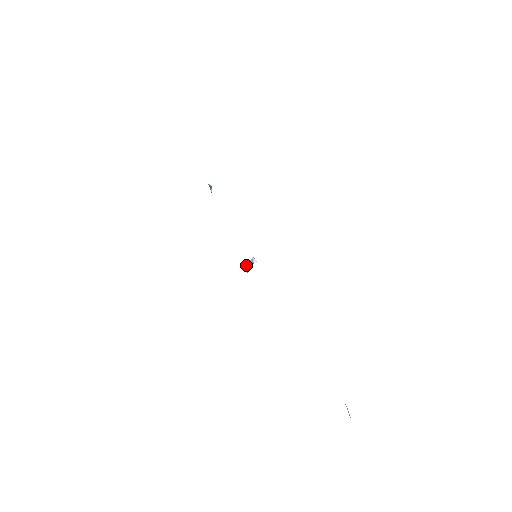
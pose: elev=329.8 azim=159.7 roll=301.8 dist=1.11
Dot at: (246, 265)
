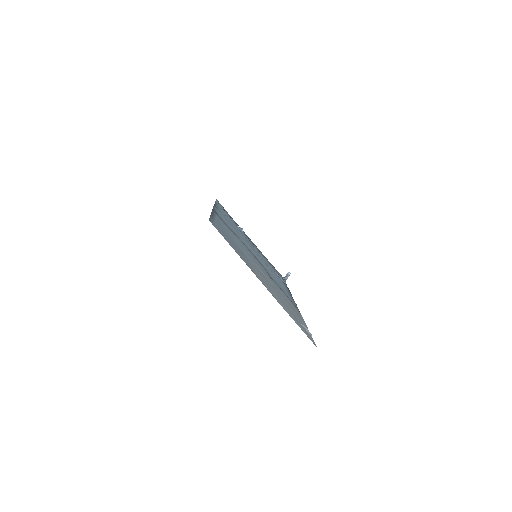
Dot at: (284, 278)
